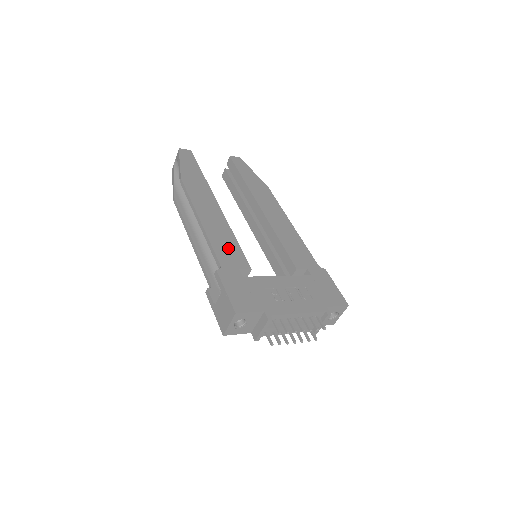
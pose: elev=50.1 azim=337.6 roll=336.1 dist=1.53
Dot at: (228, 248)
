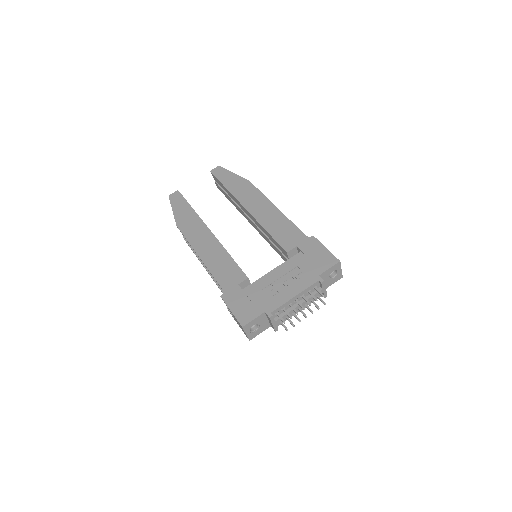
Dot at: (226, 269)
